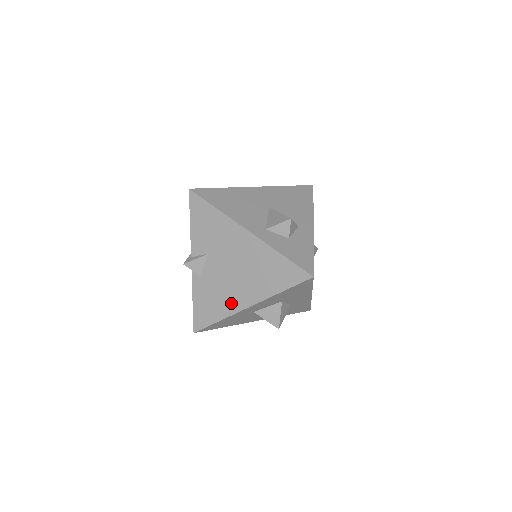
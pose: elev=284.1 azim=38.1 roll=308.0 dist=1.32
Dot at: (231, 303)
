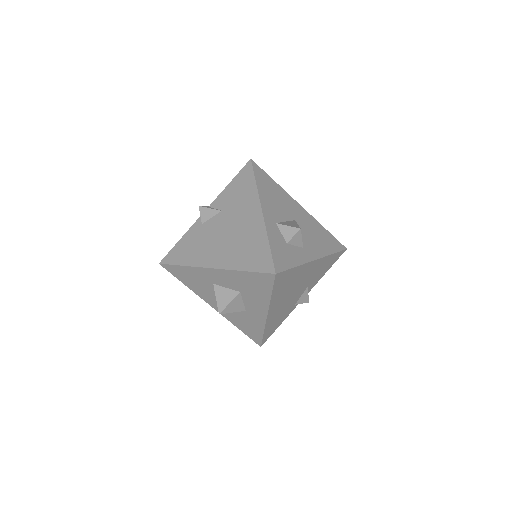
Dot at: (203, 257)
